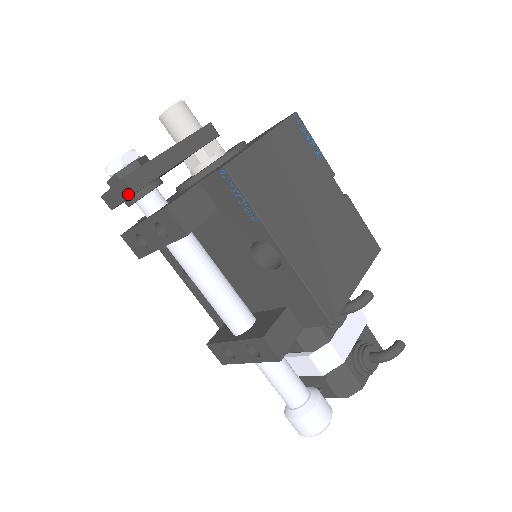
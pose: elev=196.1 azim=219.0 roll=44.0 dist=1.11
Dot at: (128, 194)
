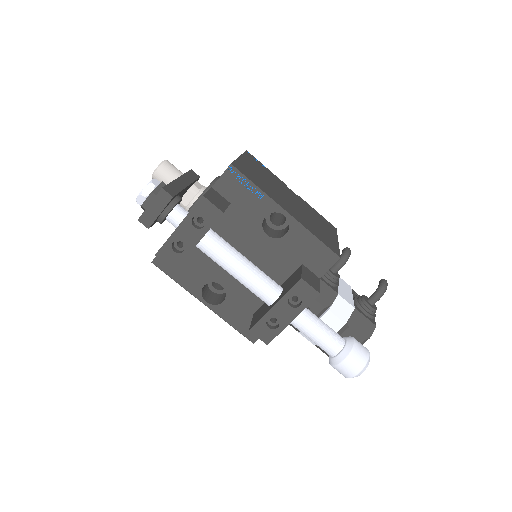
Dot at: (167, 201)
